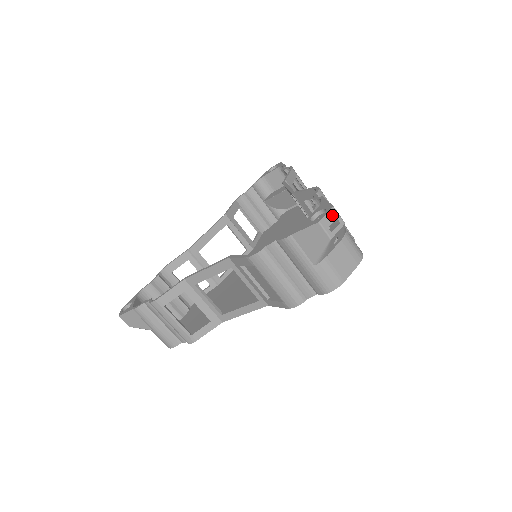
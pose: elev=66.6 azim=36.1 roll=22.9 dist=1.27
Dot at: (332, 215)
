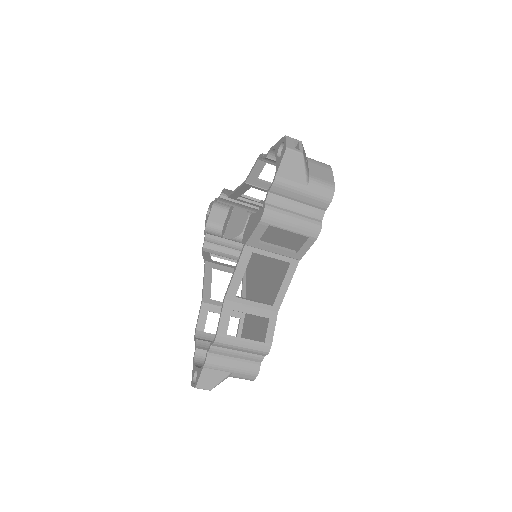
Dot at: (290, 140)
